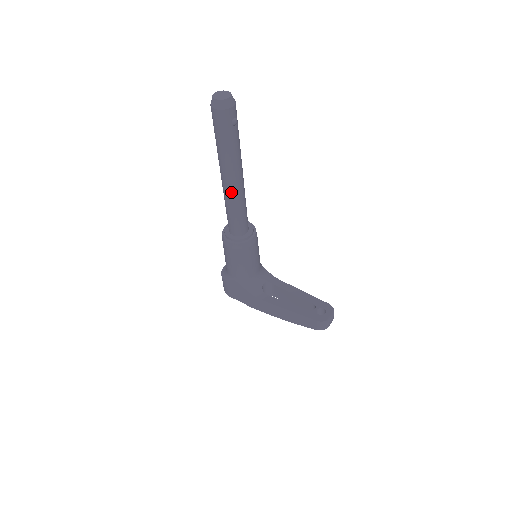
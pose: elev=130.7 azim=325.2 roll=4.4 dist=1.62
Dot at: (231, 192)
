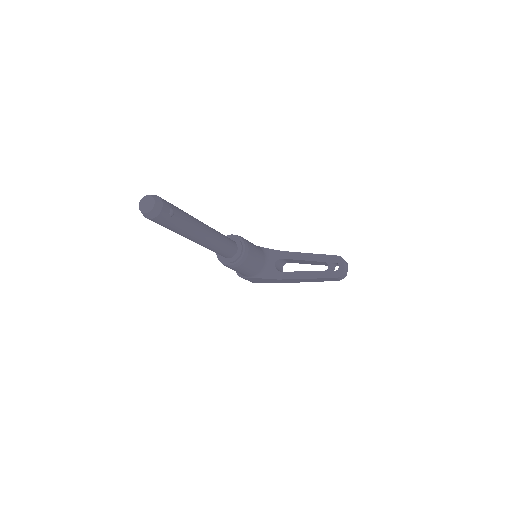
Dot at: (205, 244)
